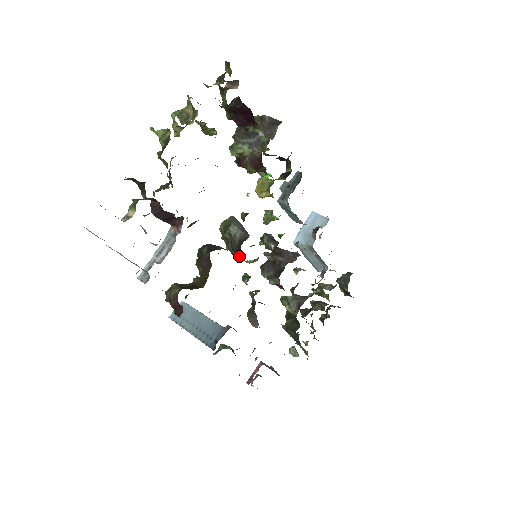
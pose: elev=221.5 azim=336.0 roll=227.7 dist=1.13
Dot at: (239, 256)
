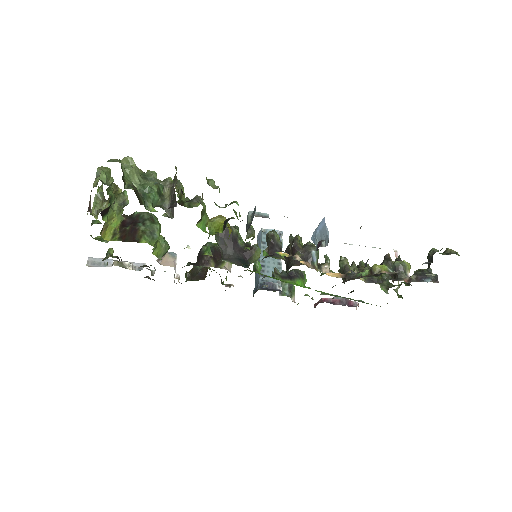
Dot at: occluded
